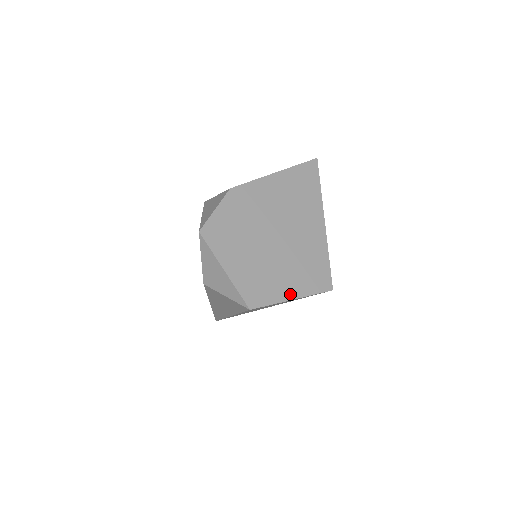
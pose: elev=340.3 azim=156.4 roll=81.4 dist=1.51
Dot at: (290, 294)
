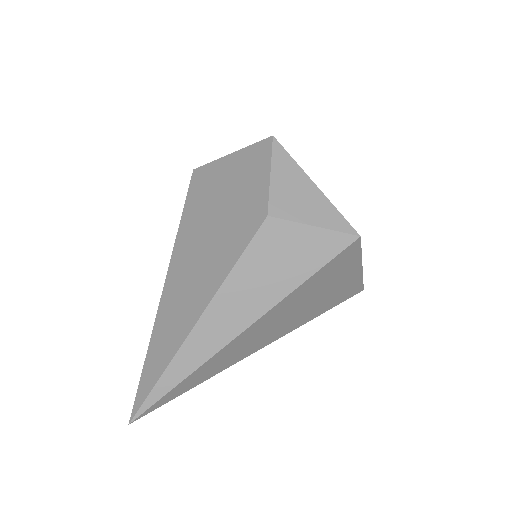
Dot at: occluded
